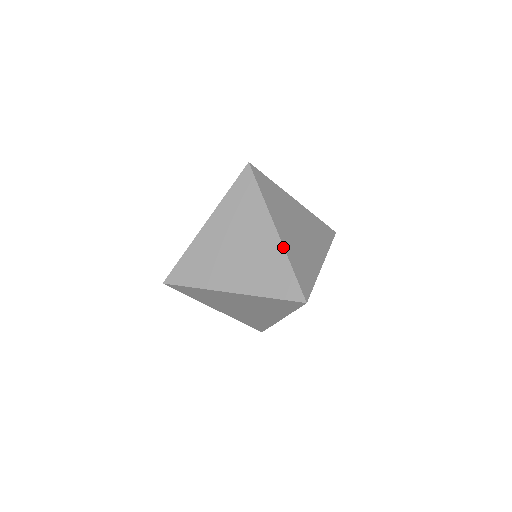
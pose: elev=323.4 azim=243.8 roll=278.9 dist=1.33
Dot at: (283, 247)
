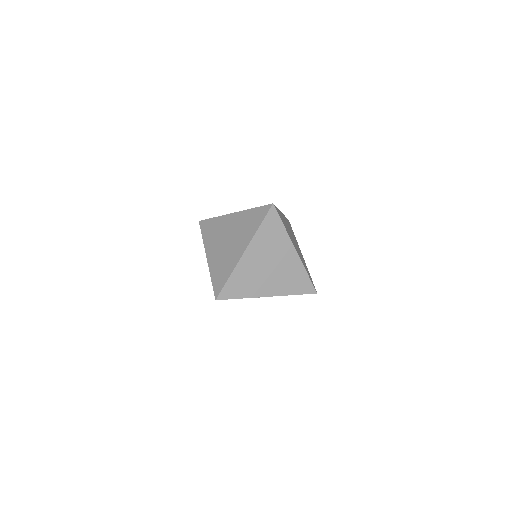
Dot at: (237, 264)
